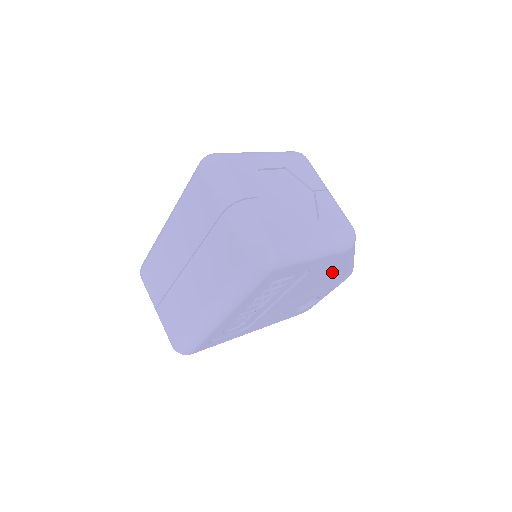
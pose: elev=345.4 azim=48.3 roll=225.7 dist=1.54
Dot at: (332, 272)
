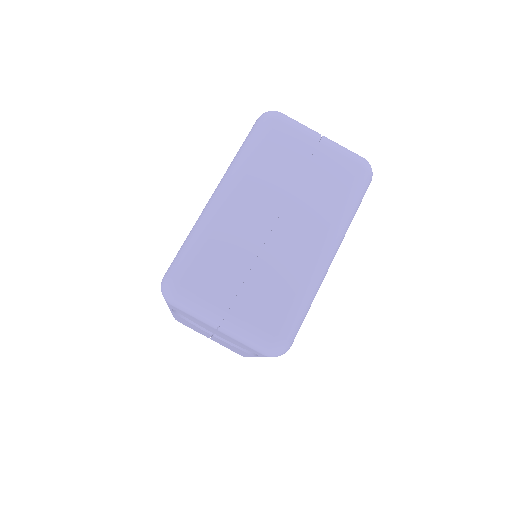
Dot at: occluded
